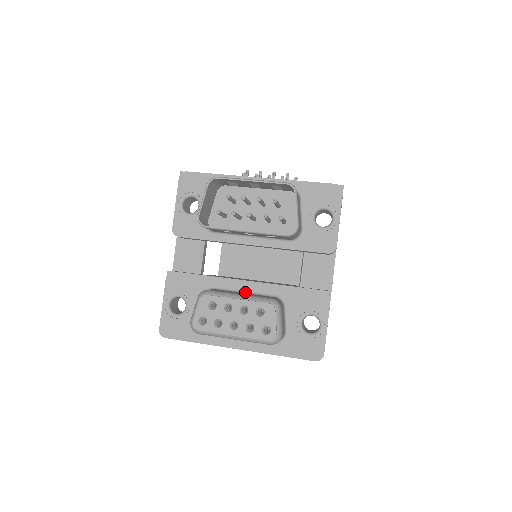
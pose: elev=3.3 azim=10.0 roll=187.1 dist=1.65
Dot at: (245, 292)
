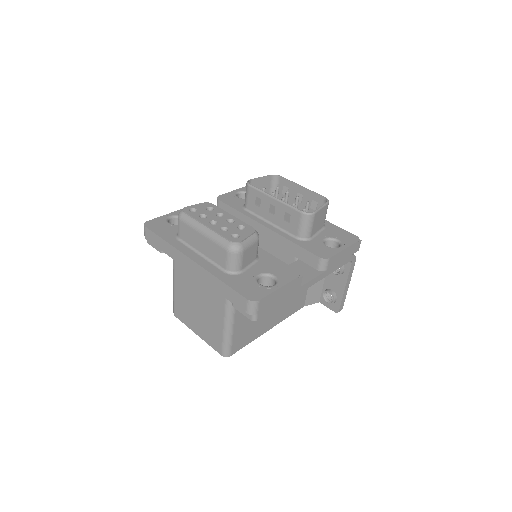
Dot at: occluded
